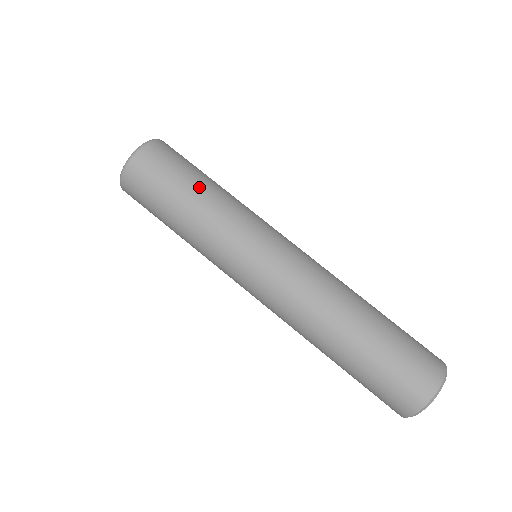
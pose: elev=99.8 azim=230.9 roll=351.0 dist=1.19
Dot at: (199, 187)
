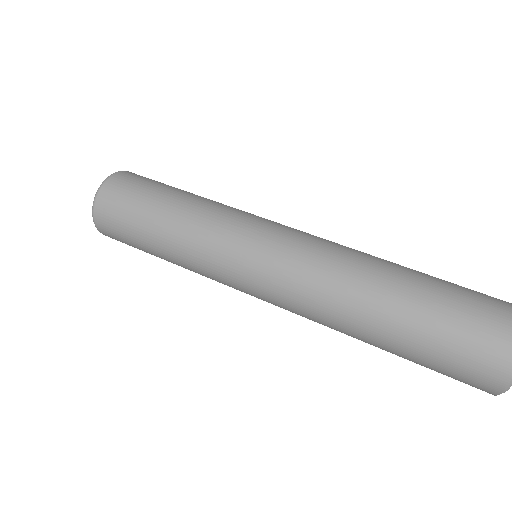
Dot at: (183, 192)
